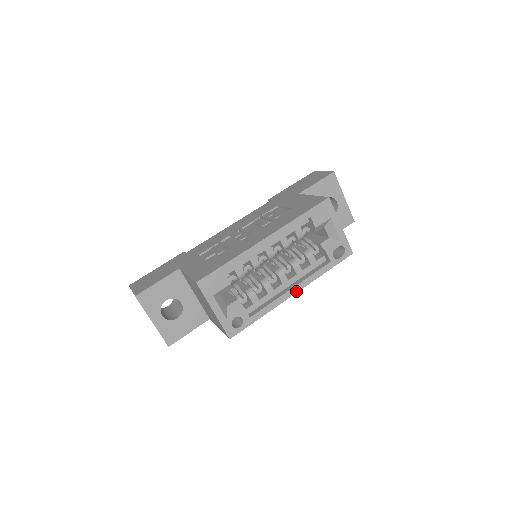
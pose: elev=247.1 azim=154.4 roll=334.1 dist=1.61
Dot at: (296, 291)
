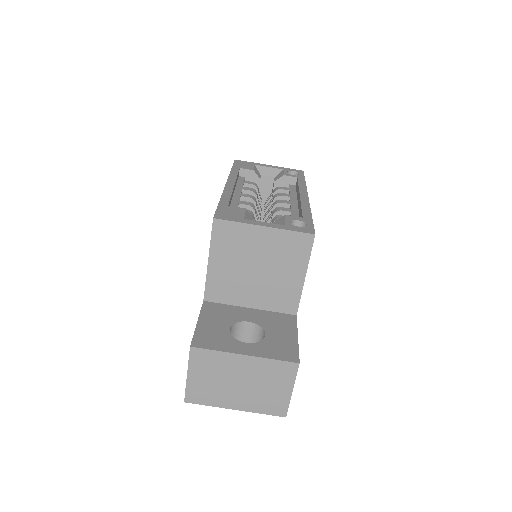
Dot at: (306, 195)
